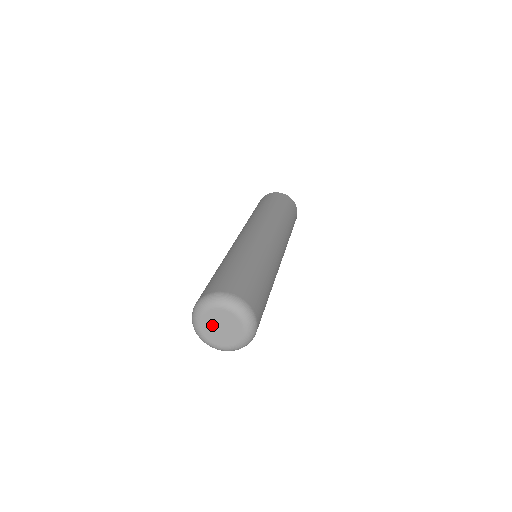
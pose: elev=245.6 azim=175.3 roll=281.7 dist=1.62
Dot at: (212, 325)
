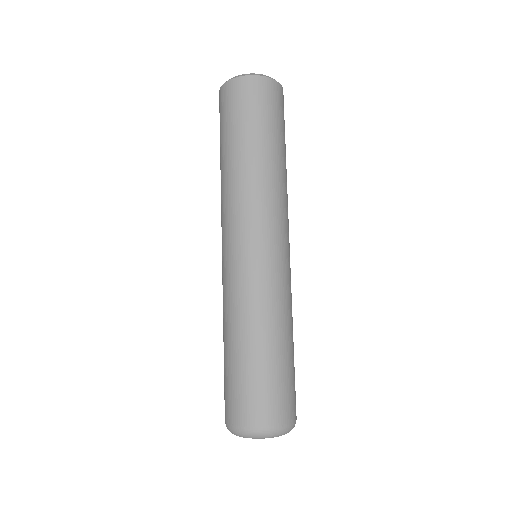
Dot at: occluded
